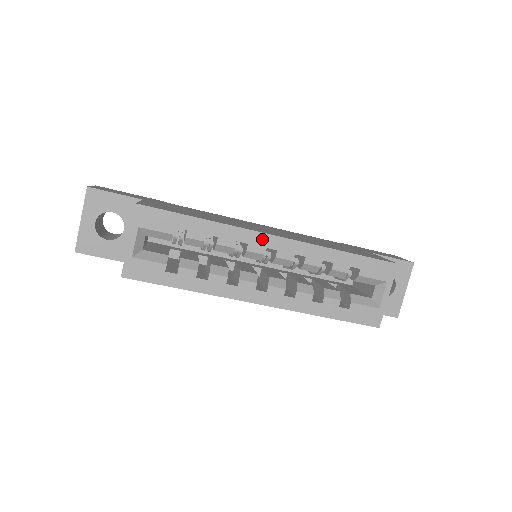
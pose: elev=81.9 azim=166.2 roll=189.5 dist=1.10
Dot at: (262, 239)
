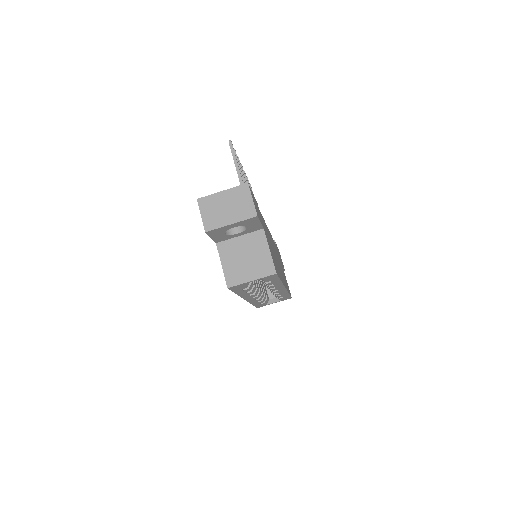
Dot at: (281, 288)
